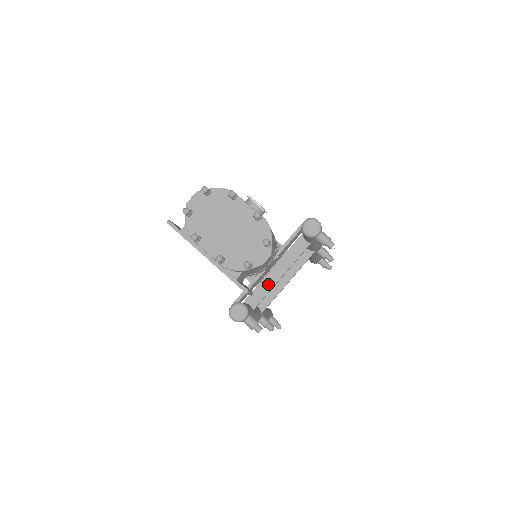
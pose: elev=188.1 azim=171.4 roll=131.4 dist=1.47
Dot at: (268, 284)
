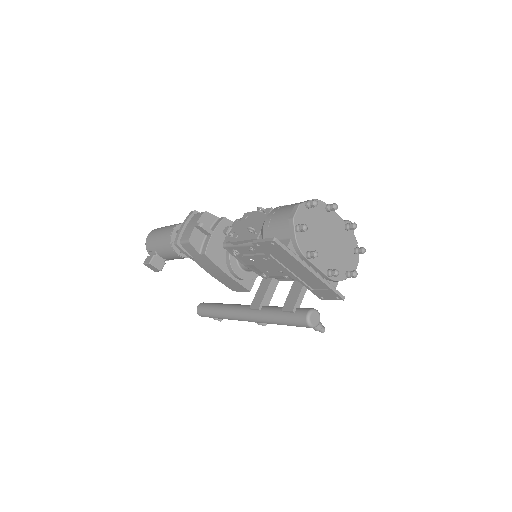
Dot at: occluded
